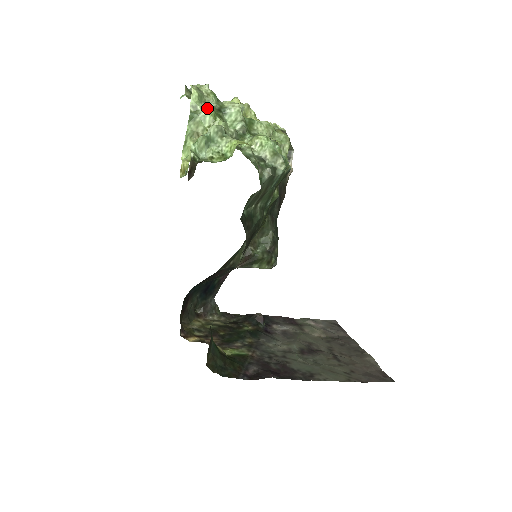
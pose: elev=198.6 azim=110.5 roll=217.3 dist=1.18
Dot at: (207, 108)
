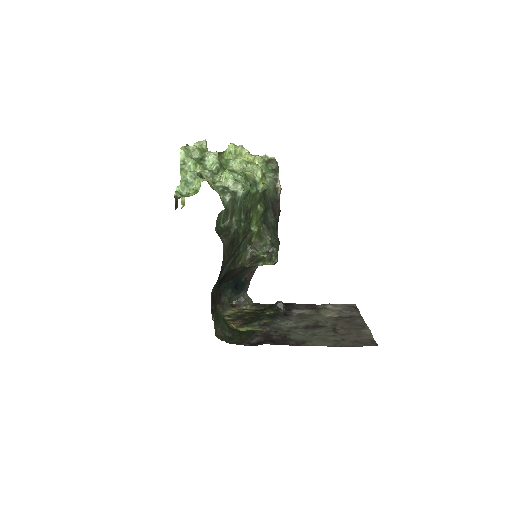
Dot at: (191, 160)
